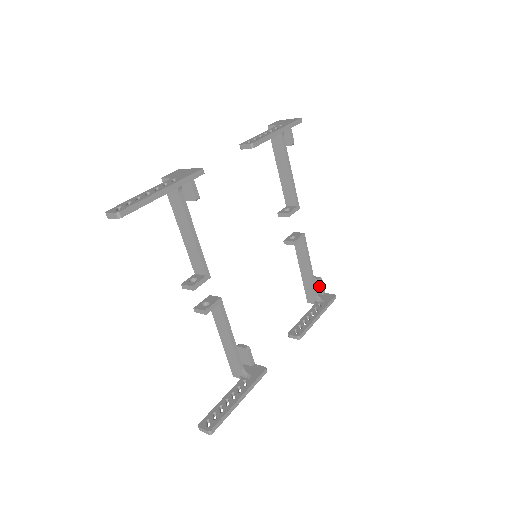
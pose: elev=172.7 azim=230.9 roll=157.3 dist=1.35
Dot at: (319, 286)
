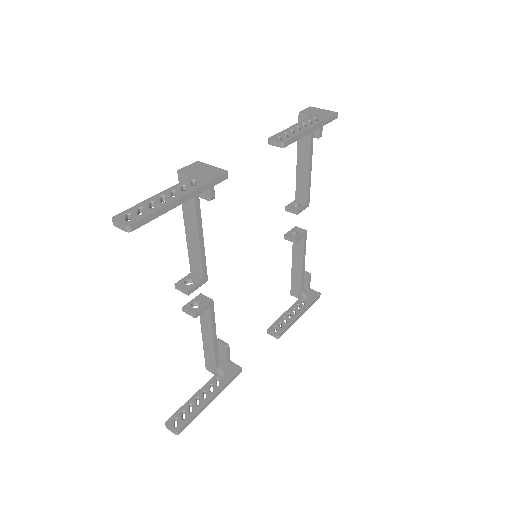
Dot at: (306, 281)
